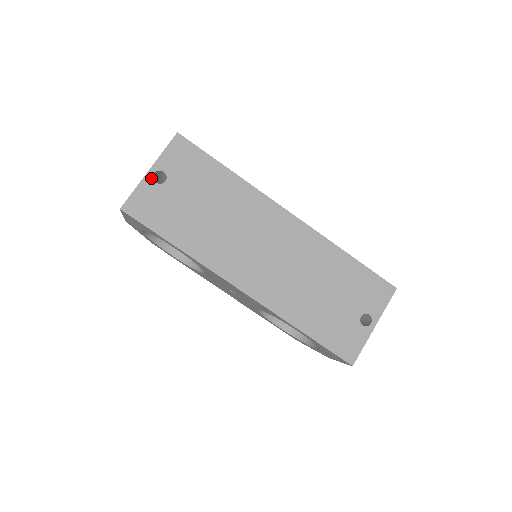
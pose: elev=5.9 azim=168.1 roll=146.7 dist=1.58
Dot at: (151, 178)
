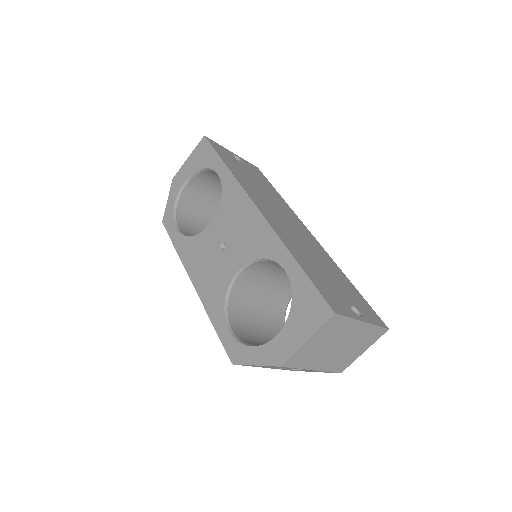
Dot at: (231, 153)
